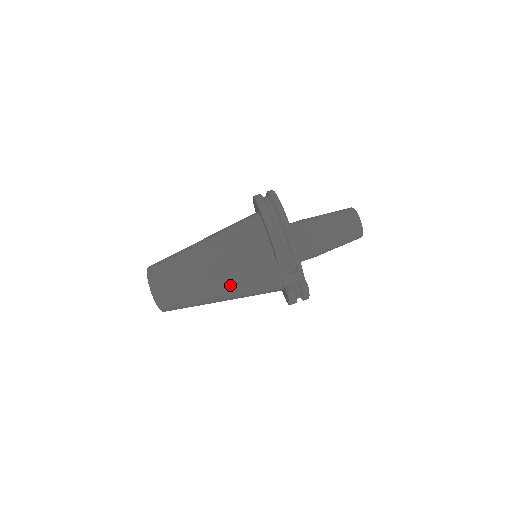
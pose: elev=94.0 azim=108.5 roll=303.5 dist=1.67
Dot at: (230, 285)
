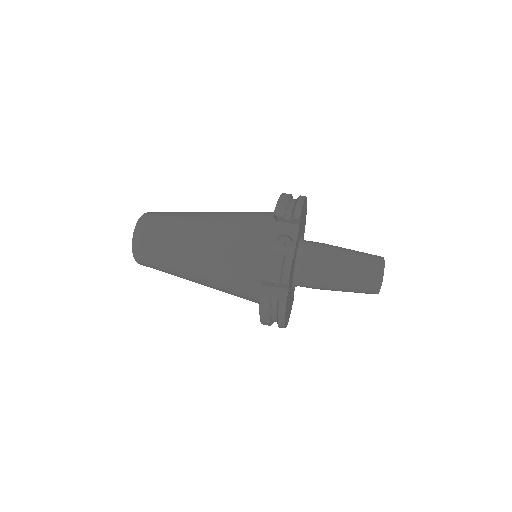
Dot at: (213, 237)
